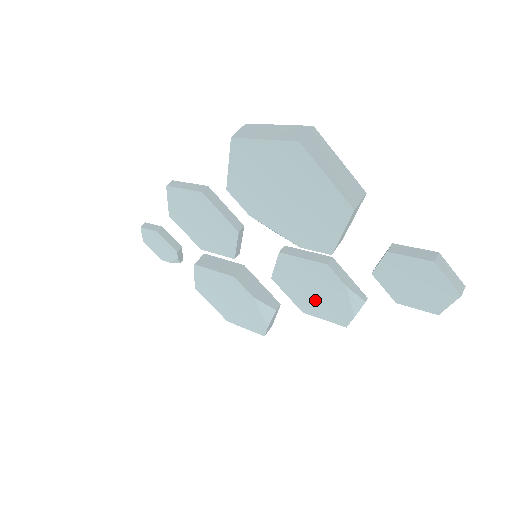
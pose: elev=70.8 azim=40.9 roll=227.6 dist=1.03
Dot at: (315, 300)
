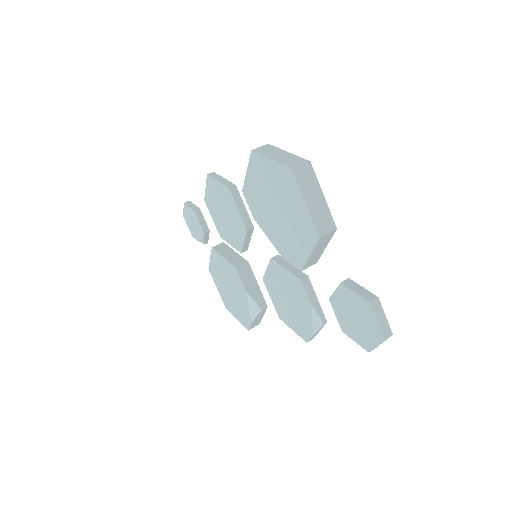
Dot at: (289, 310)
